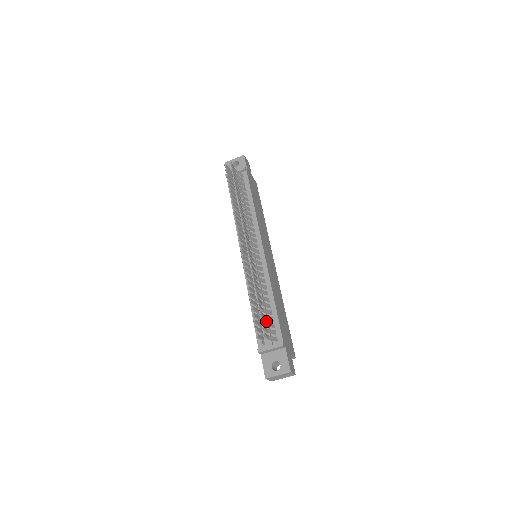
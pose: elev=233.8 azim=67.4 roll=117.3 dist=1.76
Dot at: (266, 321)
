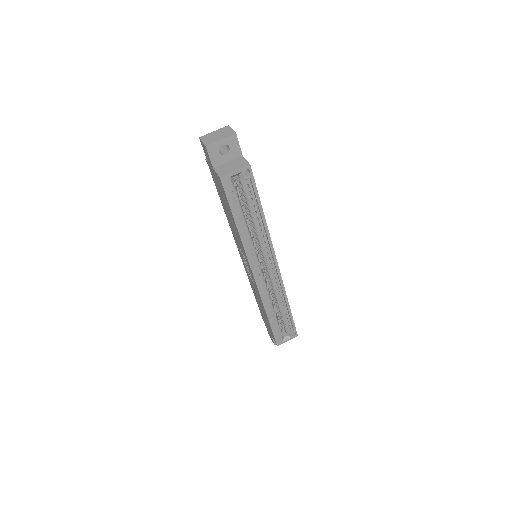
Dot at: occluded
